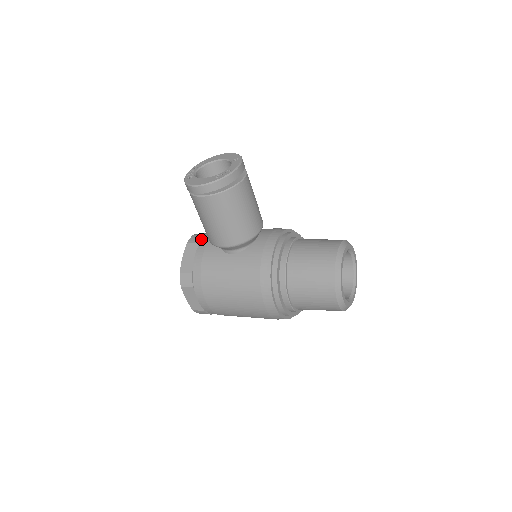
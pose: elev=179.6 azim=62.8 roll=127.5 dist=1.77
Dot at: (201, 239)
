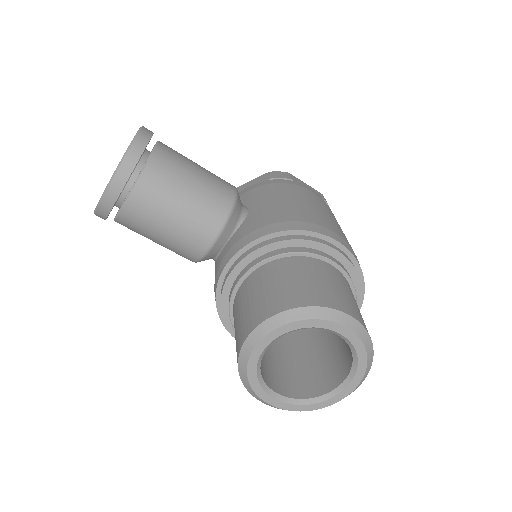
Dot at: occluded
